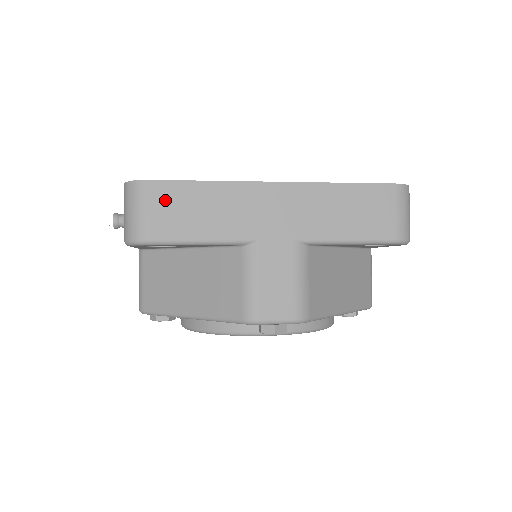
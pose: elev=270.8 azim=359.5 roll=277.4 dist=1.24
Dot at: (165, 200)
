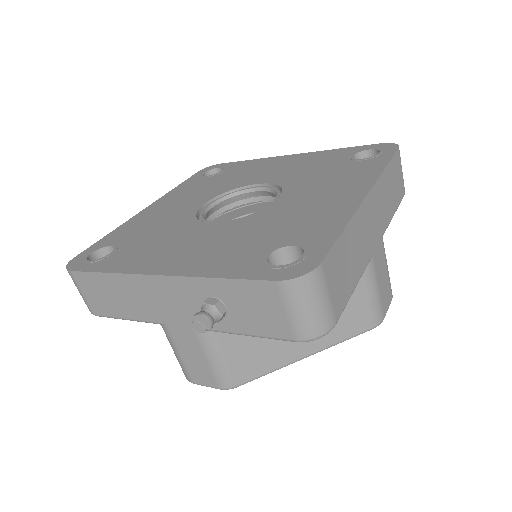
Dot at: (334, 272)
